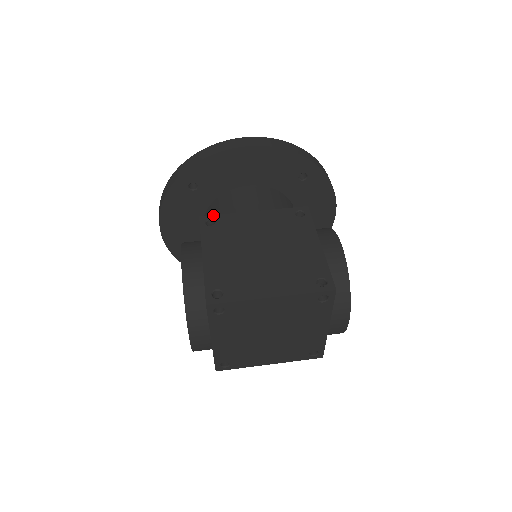
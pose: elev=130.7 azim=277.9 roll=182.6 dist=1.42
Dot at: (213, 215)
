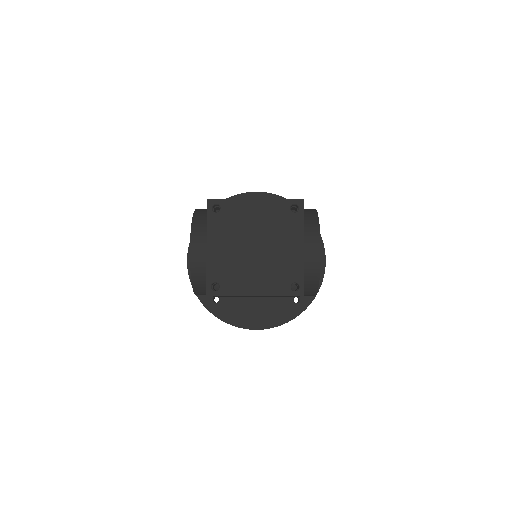
Dot at: occluded
